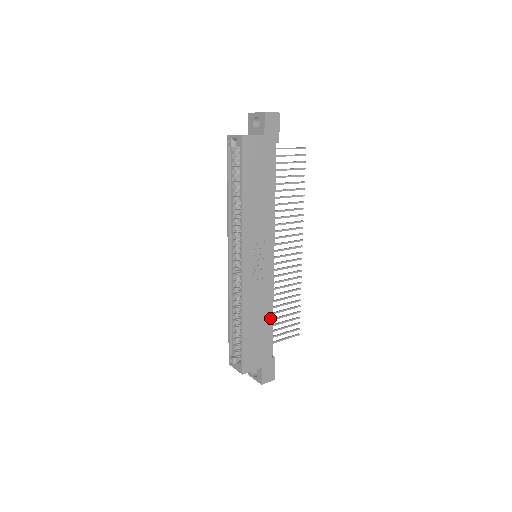
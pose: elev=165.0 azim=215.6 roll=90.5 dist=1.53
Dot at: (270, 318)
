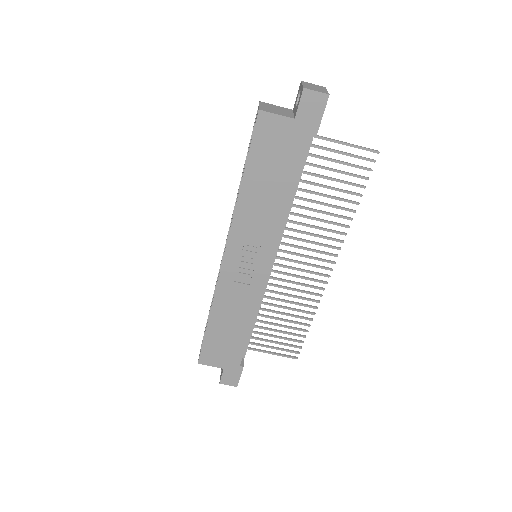
Dot at: (247, 328)
